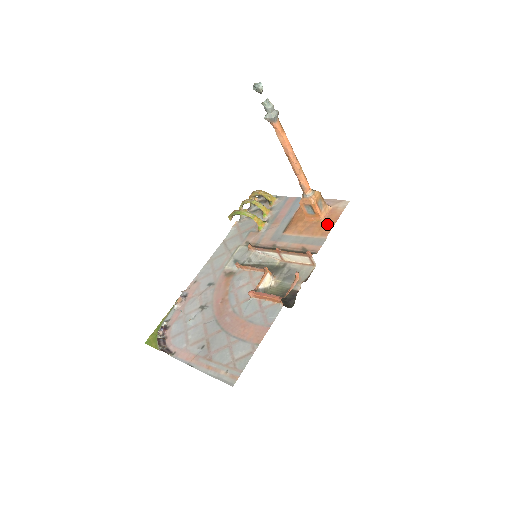
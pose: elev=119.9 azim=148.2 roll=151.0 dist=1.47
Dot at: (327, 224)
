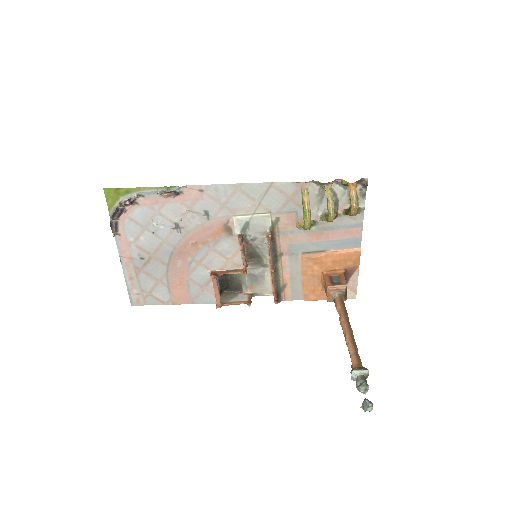
Dot at: (319, 295)
